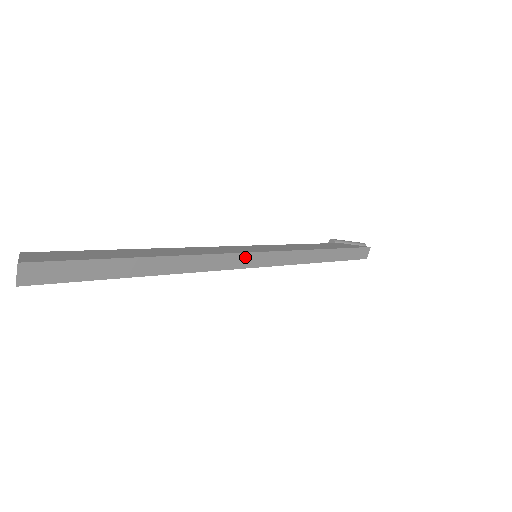
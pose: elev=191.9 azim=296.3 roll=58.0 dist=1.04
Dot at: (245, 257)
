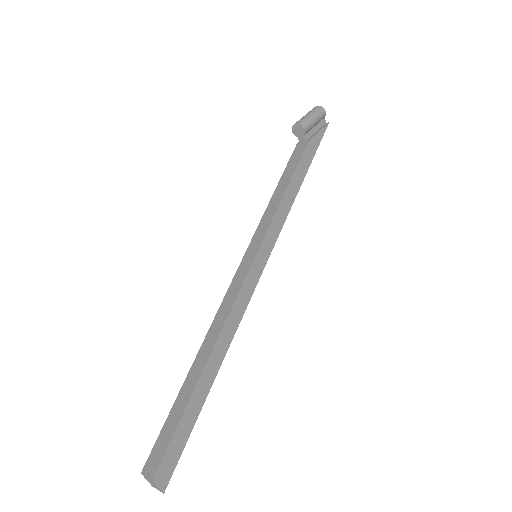
Dot at: (255, 281)
